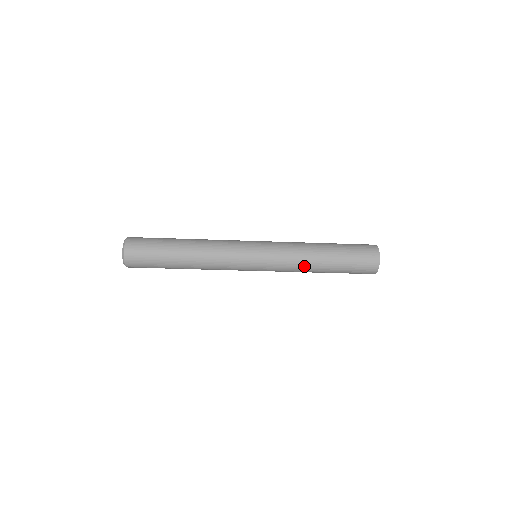
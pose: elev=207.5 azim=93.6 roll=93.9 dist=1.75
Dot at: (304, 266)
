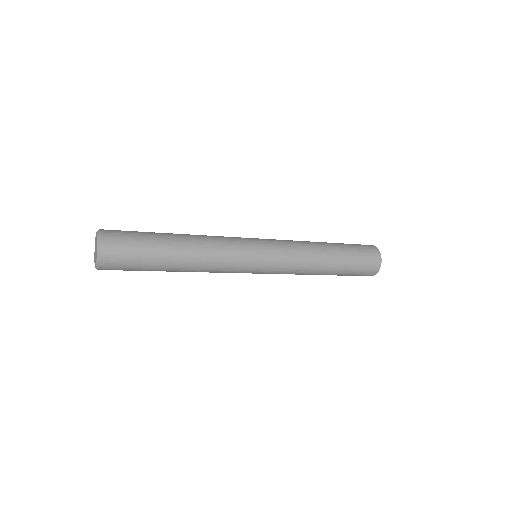
Dot at: (310, 269)
